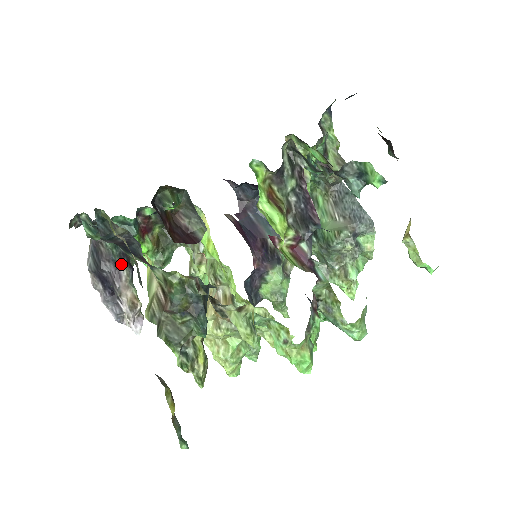
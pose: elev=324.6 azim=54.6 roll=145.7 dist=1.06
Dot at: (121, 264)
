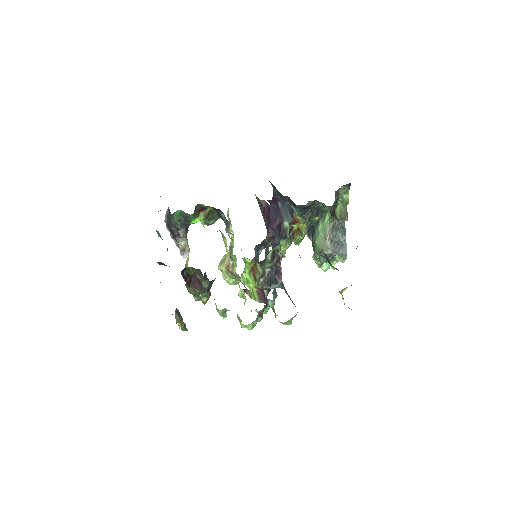
Dot at: (181, 230)
